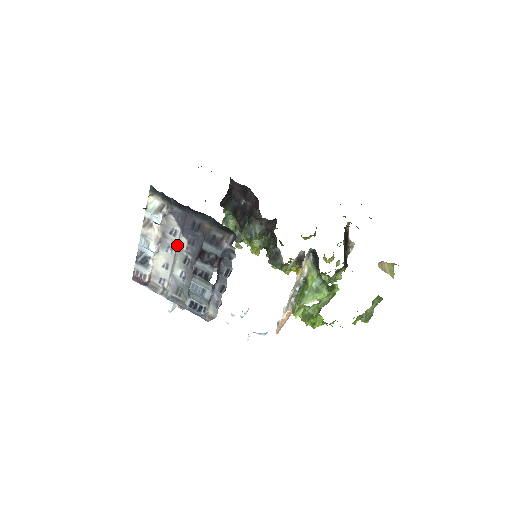
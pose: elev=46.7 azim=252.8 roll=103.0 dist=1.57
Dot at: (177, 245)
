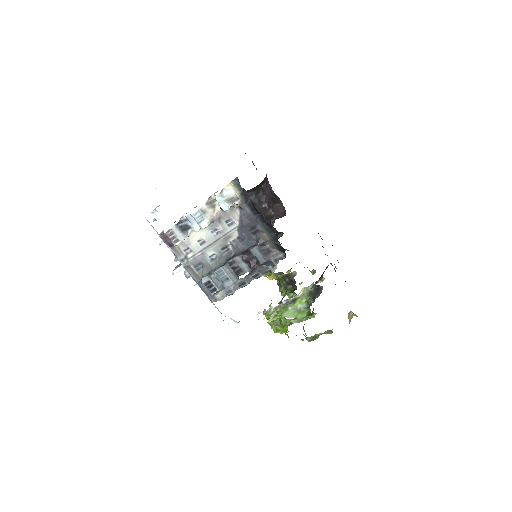
Dot at: (226, 233)
